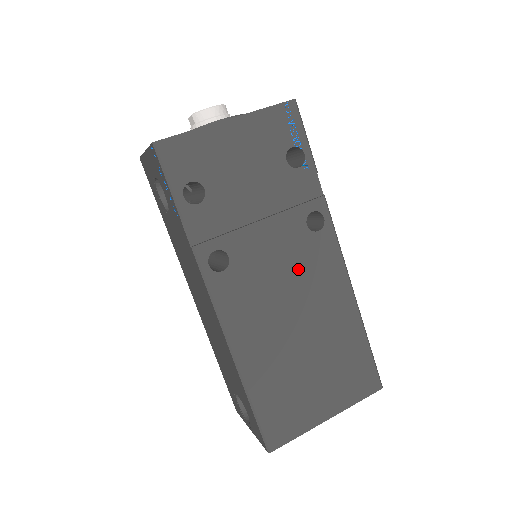
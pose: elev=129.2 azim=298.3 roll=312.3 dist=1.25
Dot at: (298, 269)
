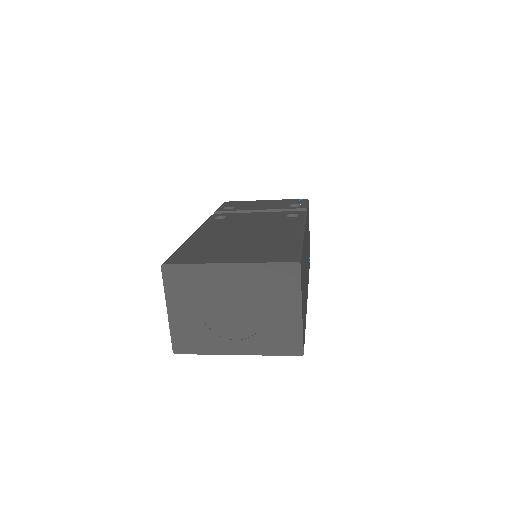
Dot at: (266, 223)
